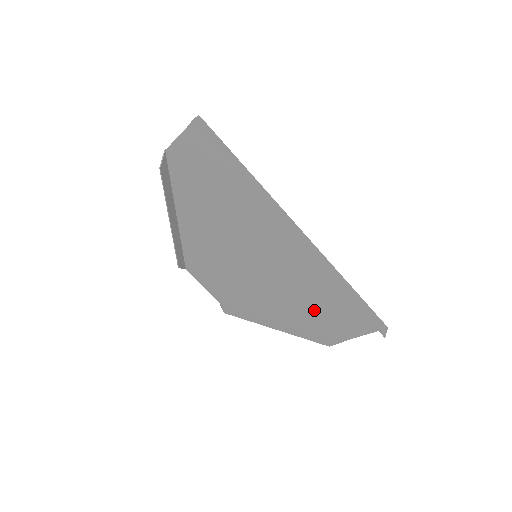
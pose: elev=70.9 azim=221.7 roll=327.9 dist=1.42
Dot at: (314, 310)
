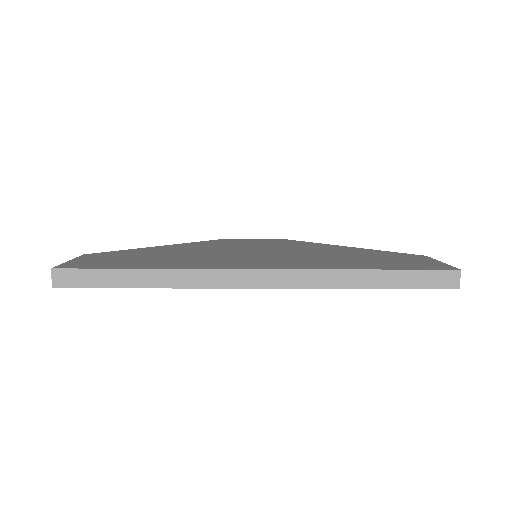
Dot at: occluded
